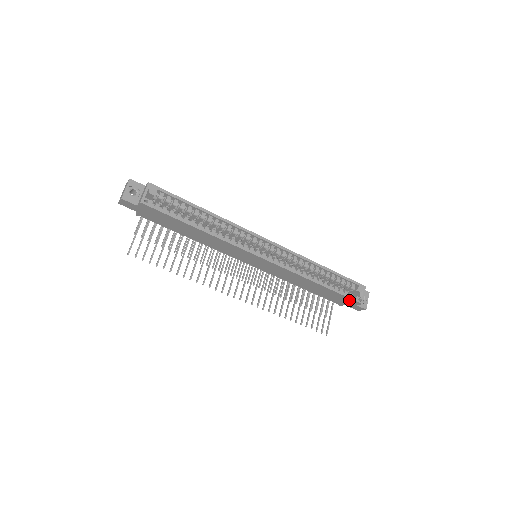
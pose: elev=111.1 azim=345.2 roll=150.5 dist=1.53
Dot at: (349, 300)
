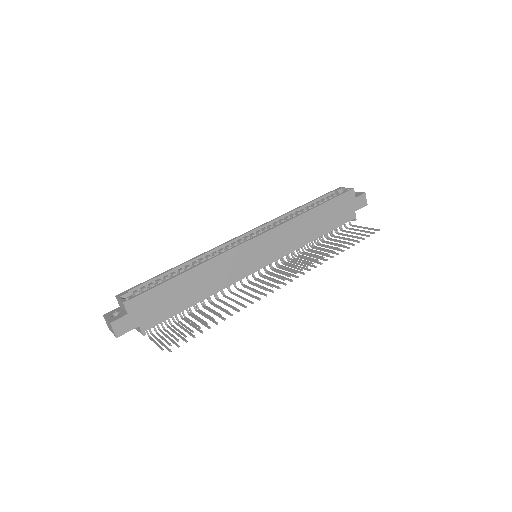
Dot at: (345, 199)
